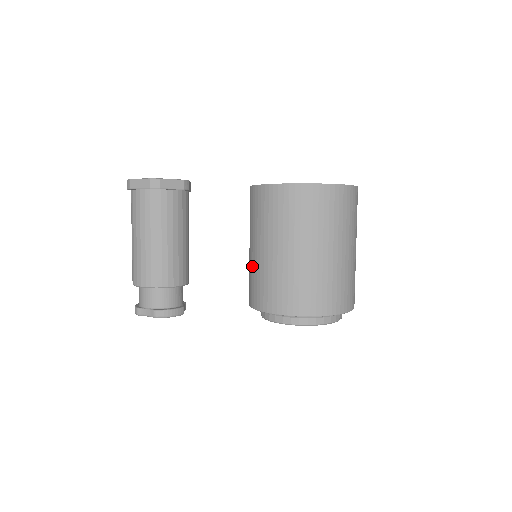
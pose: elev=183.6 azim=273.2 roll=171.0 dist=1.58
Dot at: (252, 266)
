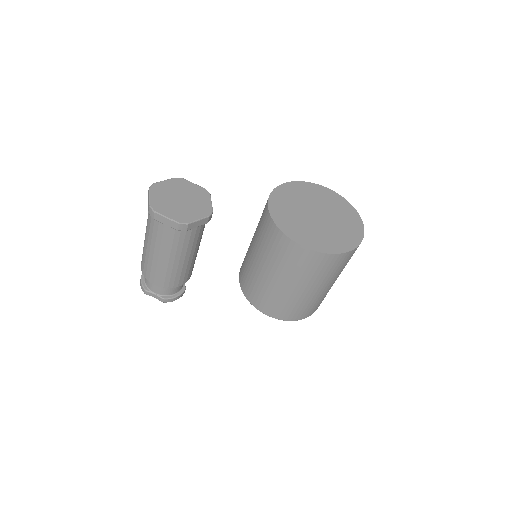
Dot at: (252, 271)
